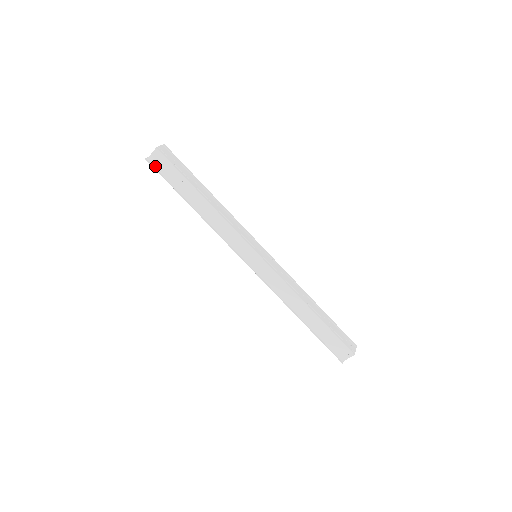
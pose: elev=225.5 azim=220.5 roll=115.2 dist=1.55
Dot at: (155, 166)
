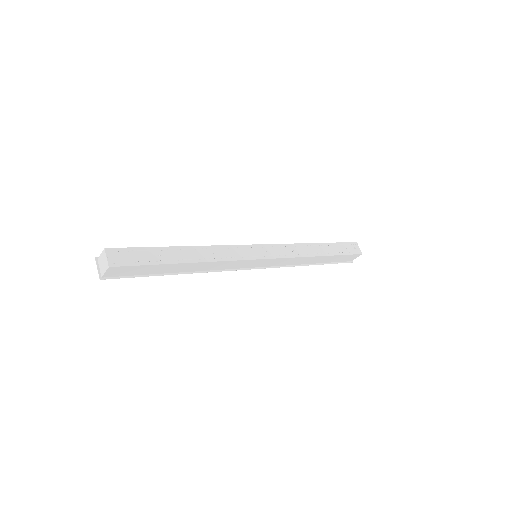
Dot at: (116, 276)
